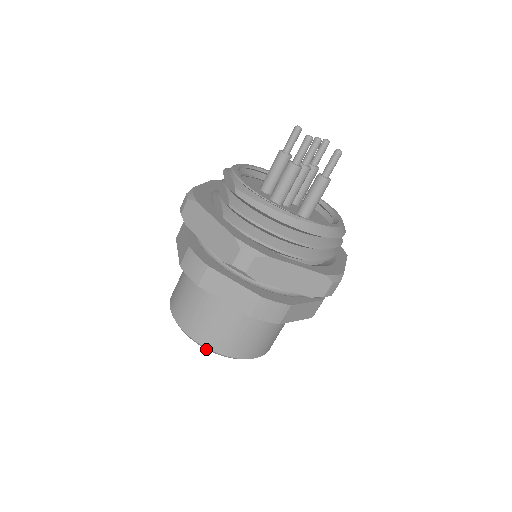
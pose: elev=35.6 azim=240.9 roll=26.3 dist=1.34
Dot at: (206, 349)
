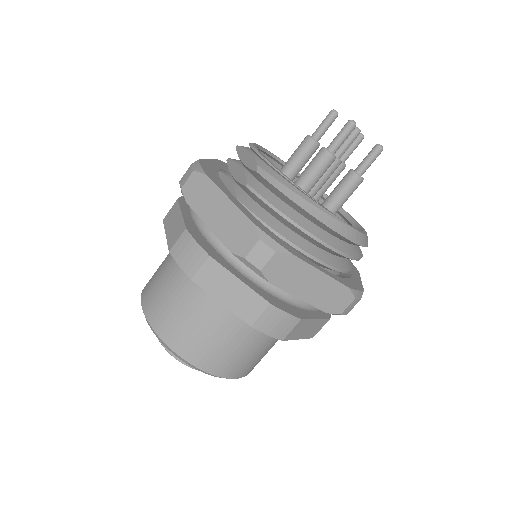
Dot at: (178, 360)
